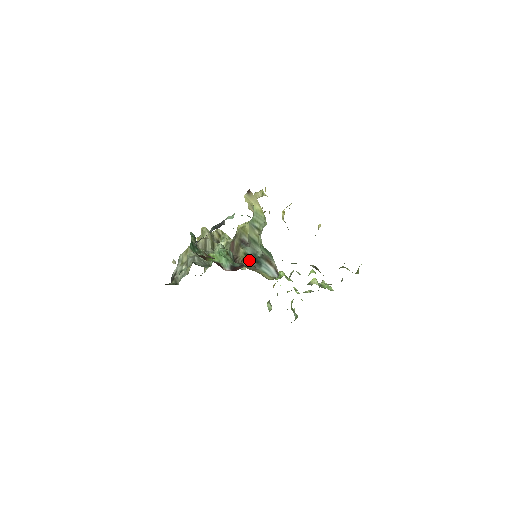
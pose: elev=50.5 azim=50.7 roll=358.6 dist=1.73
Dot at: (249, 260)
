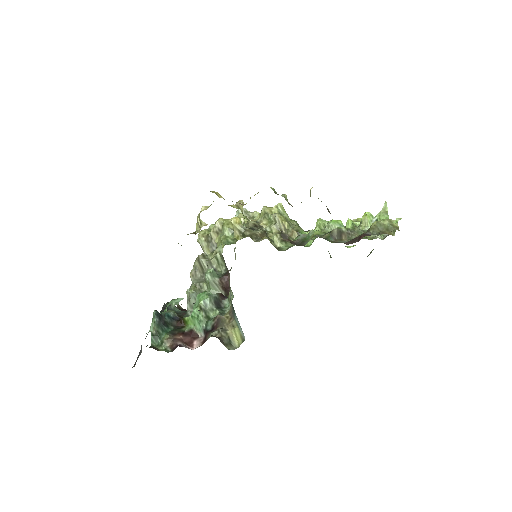
Dot at: (231, 296)
